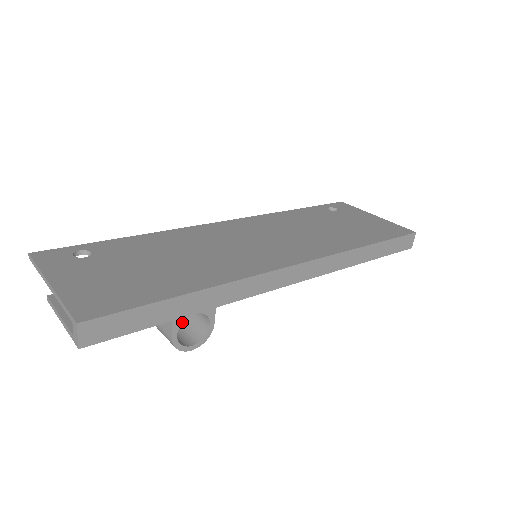
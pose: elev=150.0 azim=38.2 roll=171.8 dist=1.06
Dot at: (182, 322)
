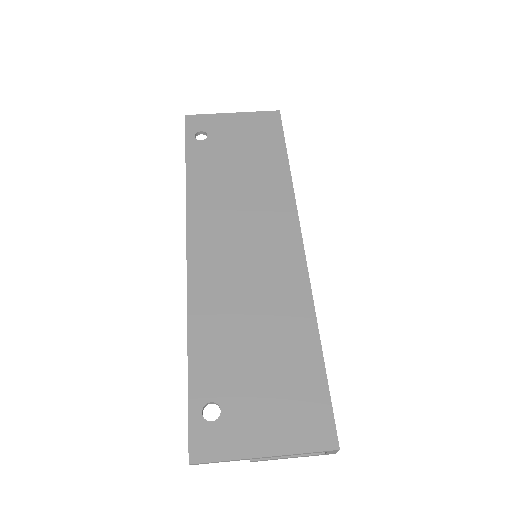
Dot at: occluded
